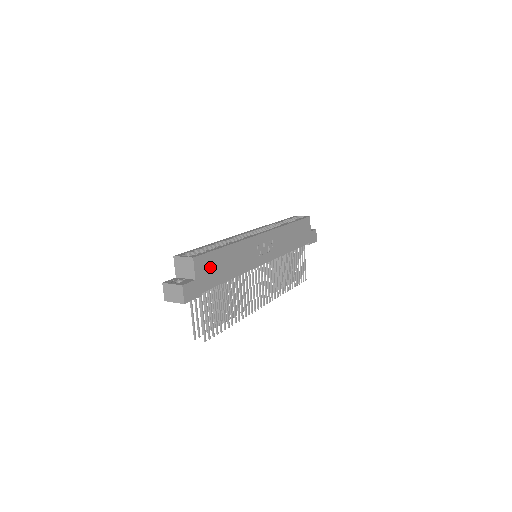
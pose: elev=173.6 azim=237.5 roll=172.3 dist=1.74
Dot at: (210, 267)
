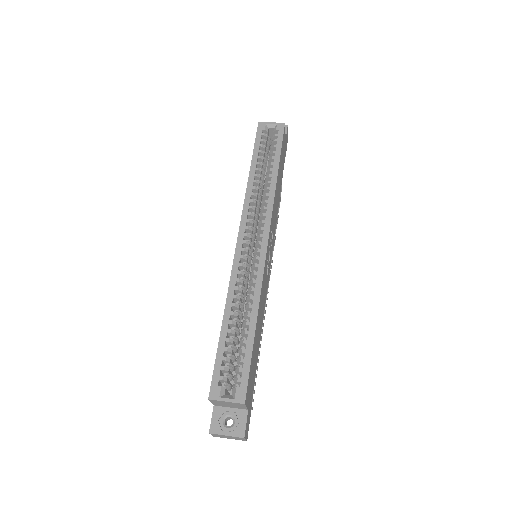
Dot at: (252, 374)
